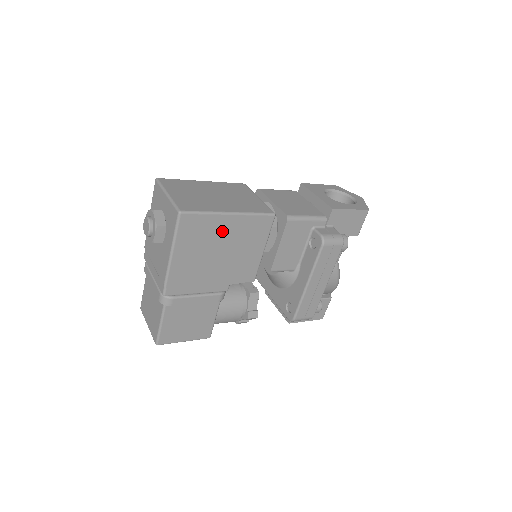
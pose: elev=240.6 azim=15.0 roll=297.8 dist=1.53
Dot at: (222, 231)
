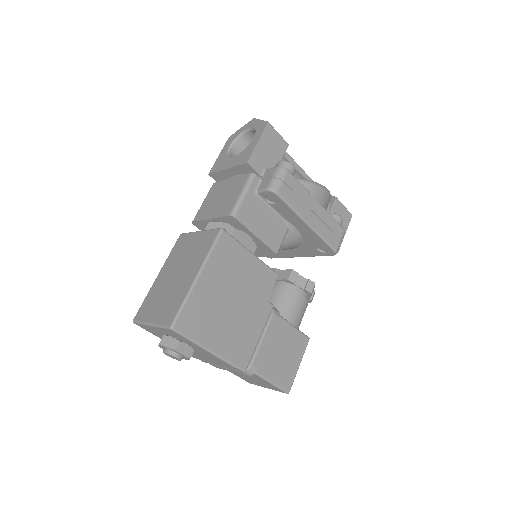
Dot at: (211, 291)
